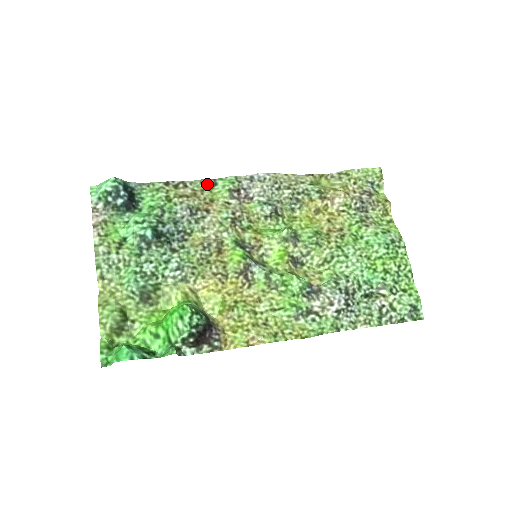
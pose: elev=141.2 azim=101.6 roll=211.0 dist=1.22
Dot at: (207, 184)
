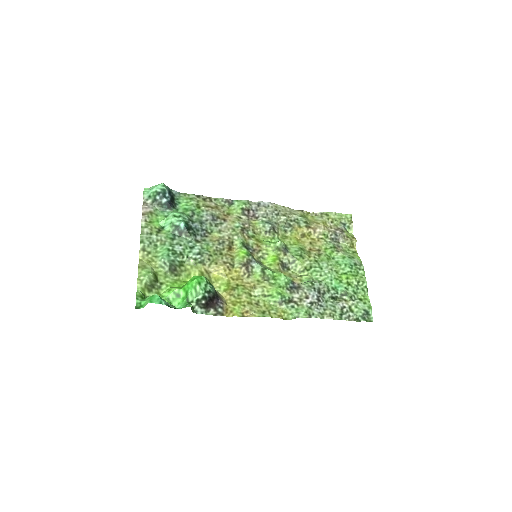
Dot at: (226, 202)
